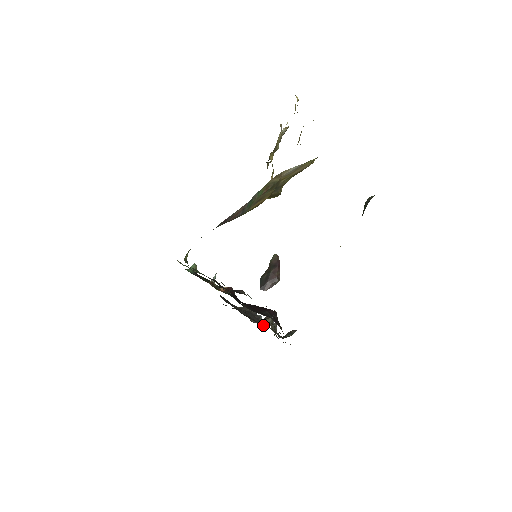
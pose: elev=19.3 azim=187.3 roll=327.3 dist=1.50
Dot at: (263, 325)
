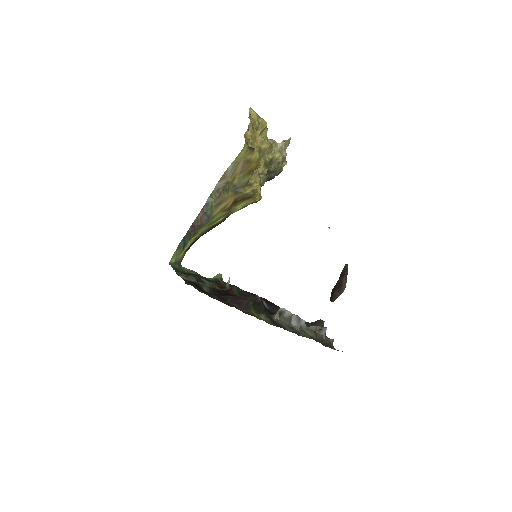
Dot at: occluded
